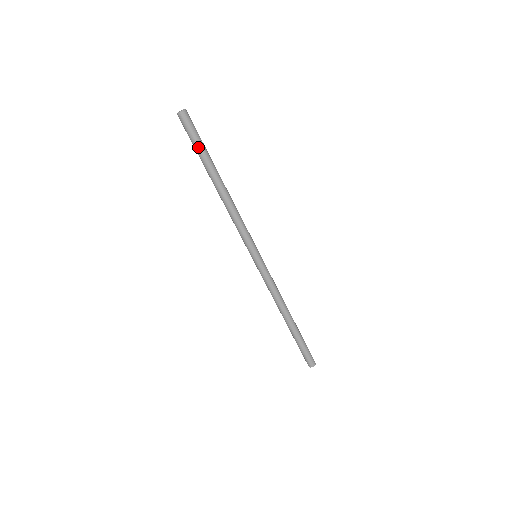
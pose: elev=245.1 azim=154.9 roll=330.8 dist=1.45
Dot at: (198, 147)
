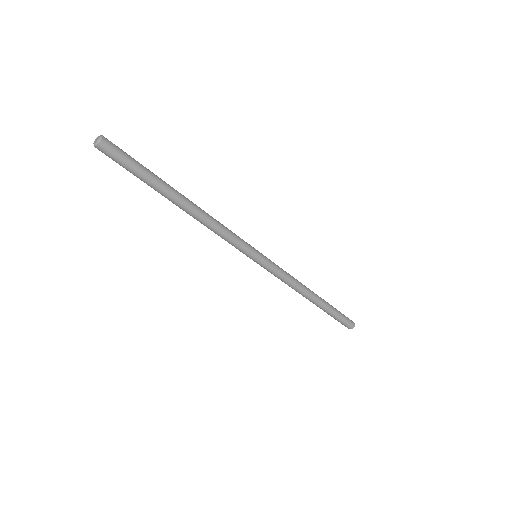
Dot at: (135, 175)
